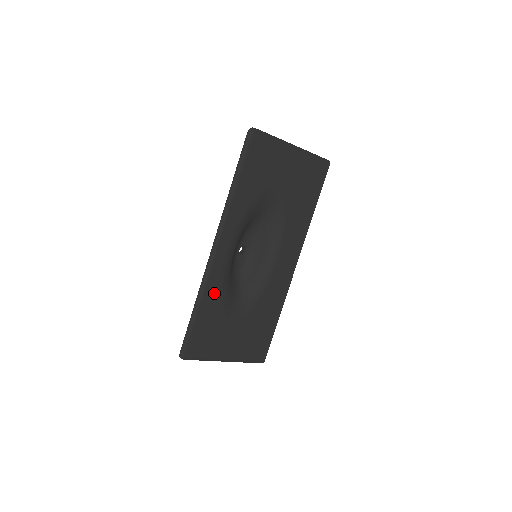
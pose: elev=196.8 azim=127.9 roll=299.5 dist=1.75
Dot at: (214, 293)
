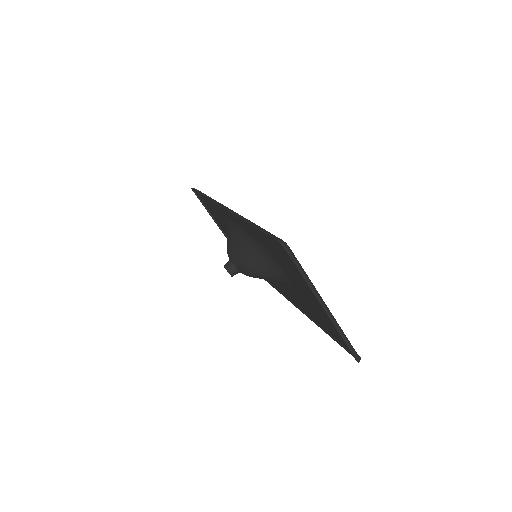
Dot at: occluded
